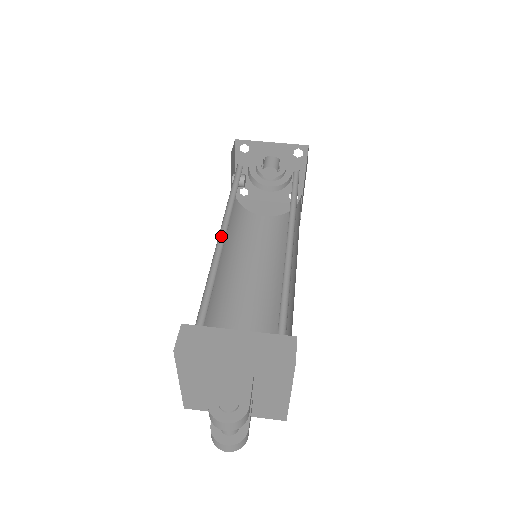
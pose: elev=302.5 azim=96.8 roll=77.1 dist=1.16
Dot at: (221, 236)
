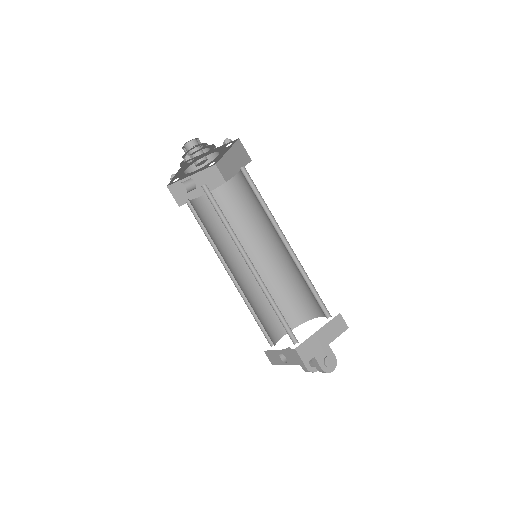
Dot at: (249, 268)
